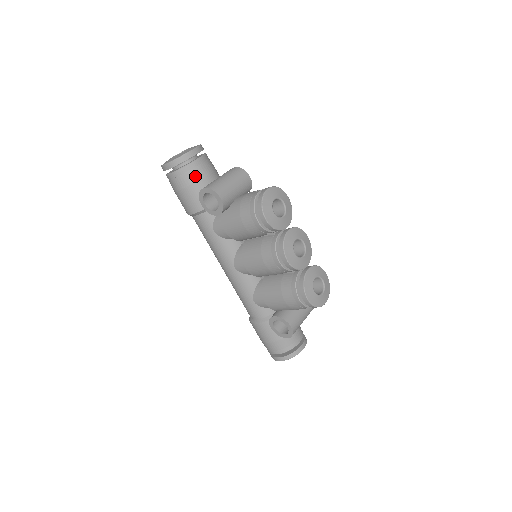
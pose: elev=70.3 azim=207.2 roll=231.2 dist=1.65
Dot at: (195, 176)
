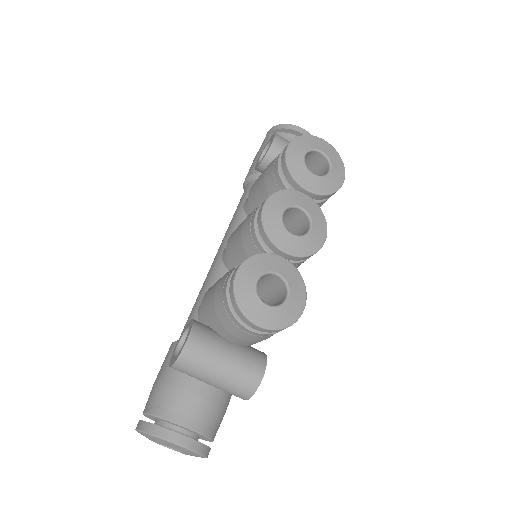
Dot at: occluded
